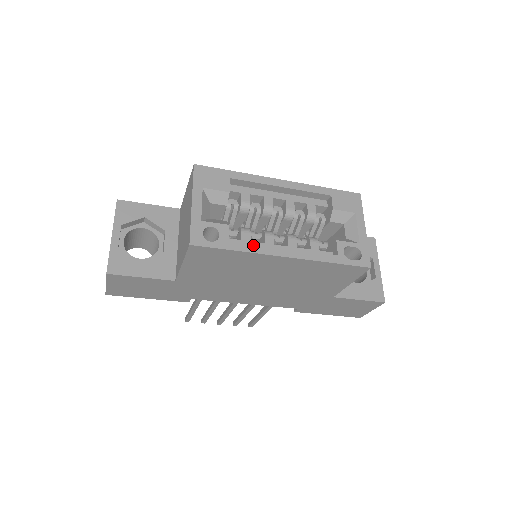
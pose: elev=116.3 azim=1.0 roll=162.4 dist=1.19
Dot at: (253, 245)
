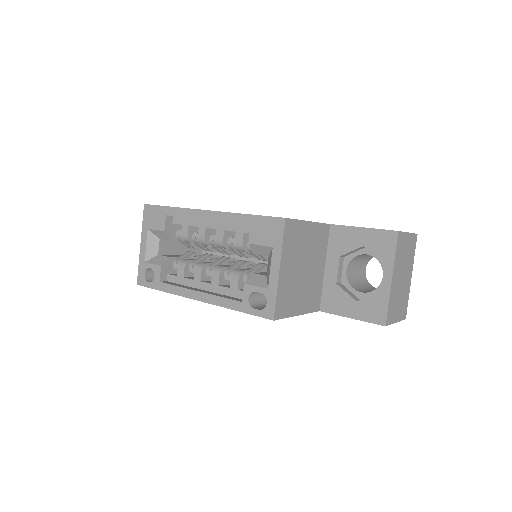
Dot at: (175, 287)
